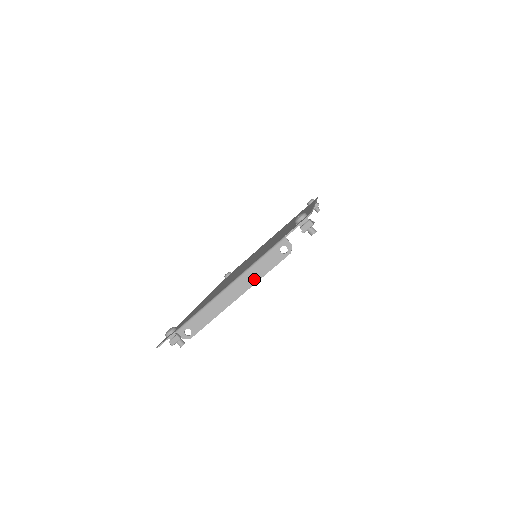
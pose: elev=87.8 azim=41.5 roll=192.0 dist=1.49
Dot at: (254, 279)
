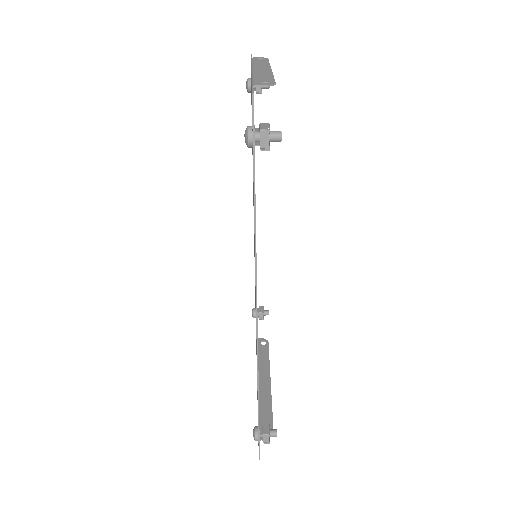
Dot at: (265, 64)
